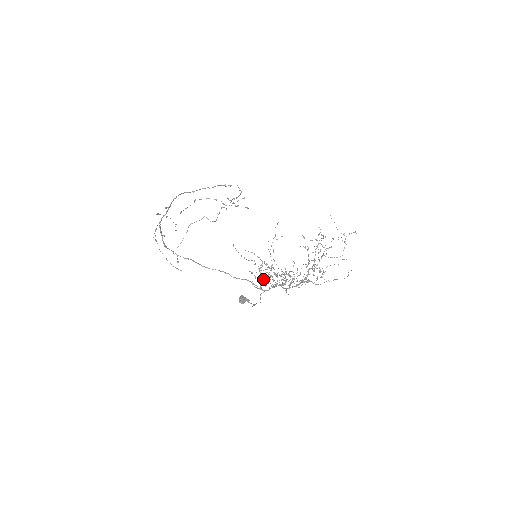
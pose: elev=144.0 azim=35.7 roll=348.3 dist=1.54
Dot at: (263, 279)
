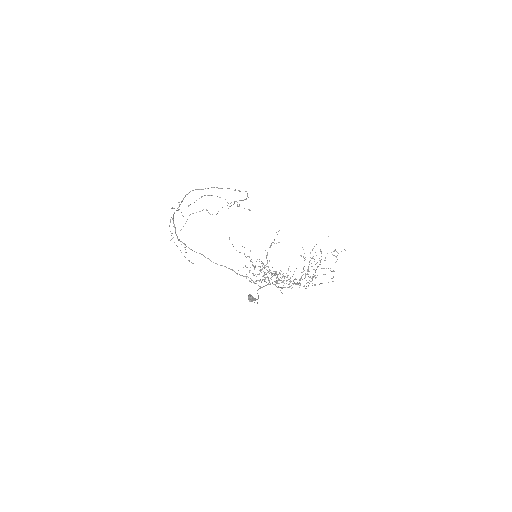
Dot at: (257, 274)
